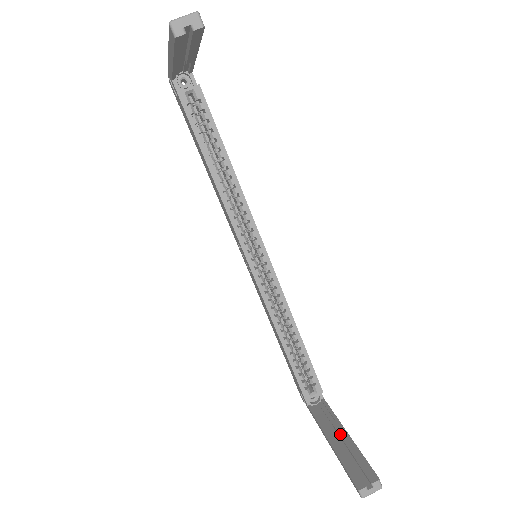
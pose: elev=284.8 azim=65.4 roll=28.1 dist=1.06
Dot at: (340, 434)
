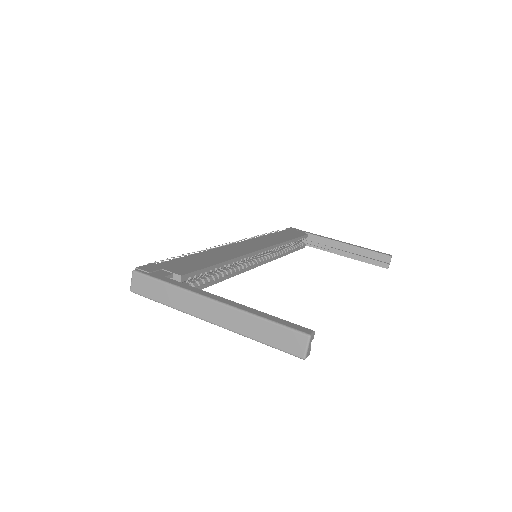
Dot at: (344, 248)
